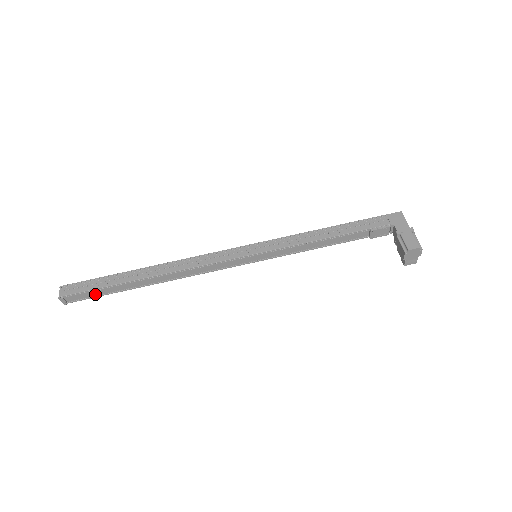
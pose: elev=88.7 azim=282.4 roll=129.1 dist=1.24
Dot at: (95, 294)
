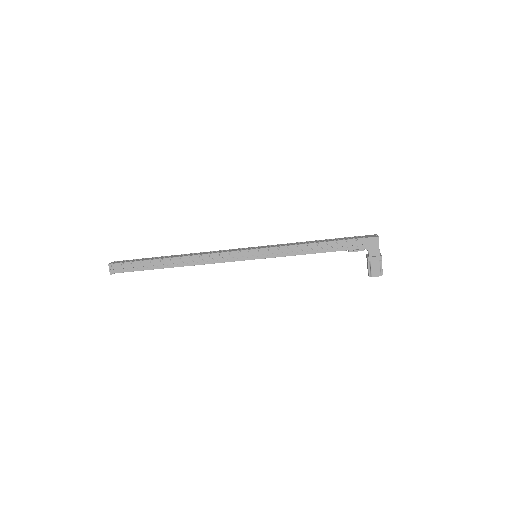
Dot at: occluded
